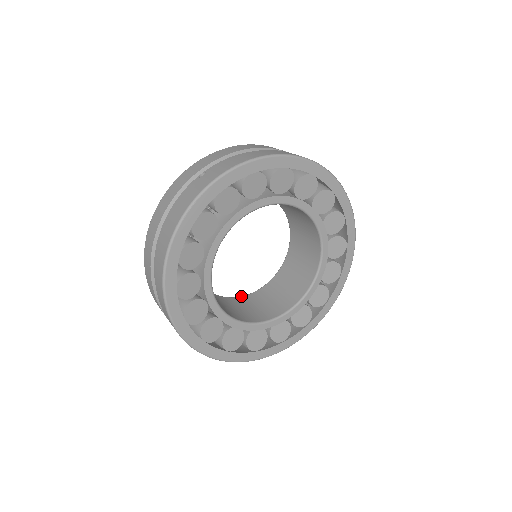
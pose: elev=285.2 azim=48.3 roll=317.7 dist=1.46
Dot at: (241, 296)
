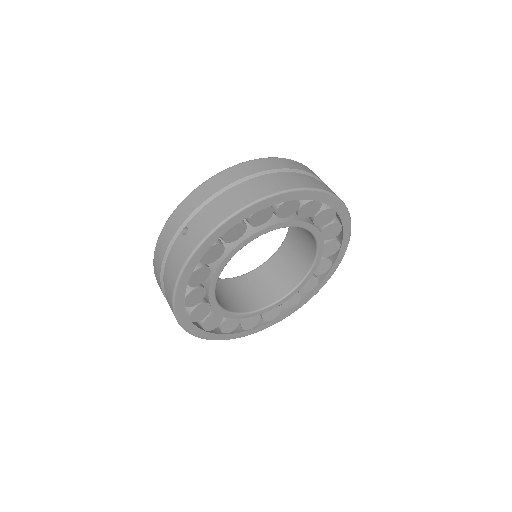
Dot at: (253, 270)
